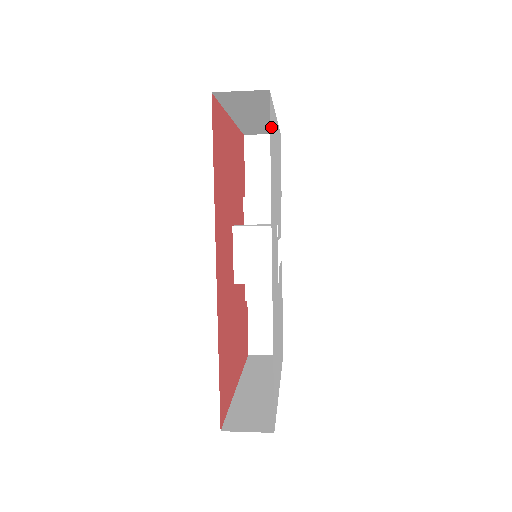
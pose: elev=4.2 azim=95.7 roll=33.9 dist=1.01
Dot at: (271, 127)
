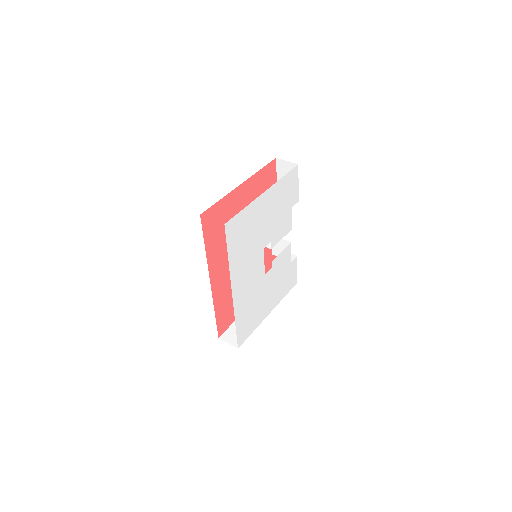
Dot at: (233, 232)
